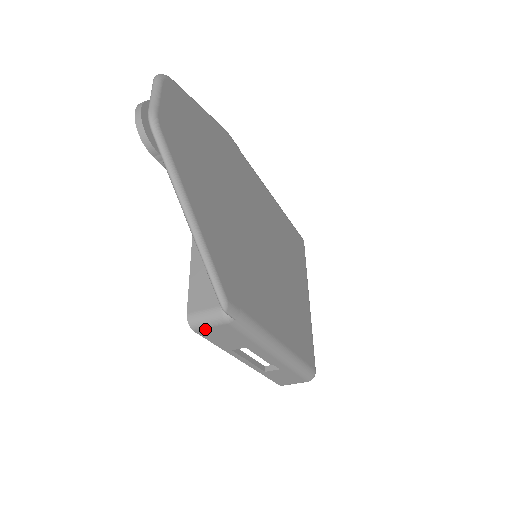
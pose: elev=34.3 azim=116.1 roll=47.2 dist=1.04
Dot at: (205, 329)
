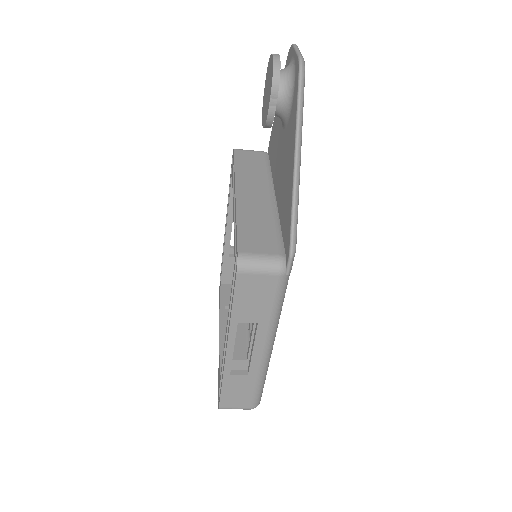
Dot at: (250, 275)
